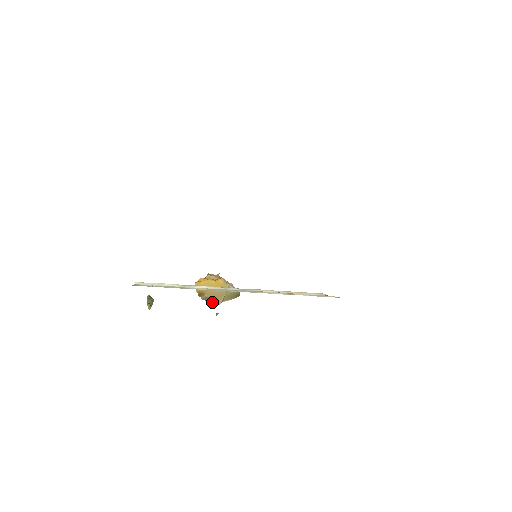
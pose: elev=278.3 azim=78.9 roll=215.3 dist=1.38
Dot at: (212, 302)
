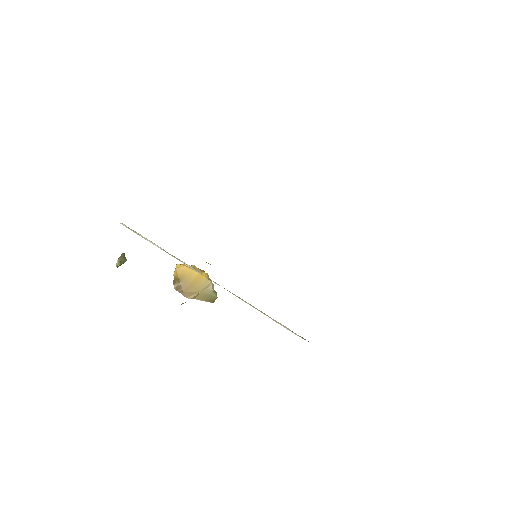
Dot at: (183, 294)
